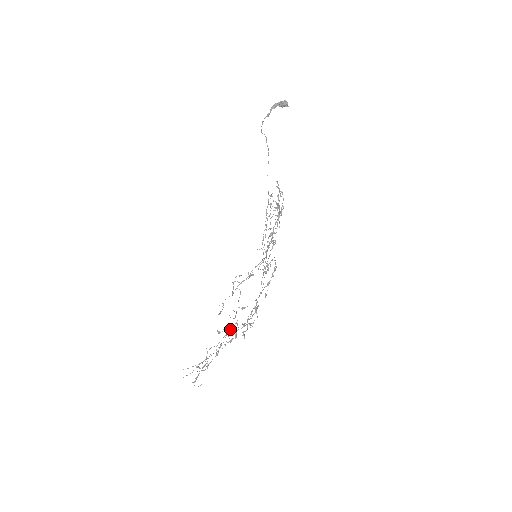
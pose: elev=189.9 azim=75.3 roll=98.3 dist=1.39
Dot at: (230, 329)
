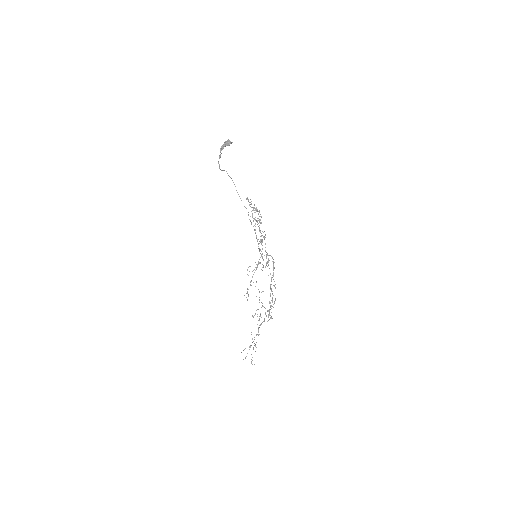
Dot at: (260, 313)
